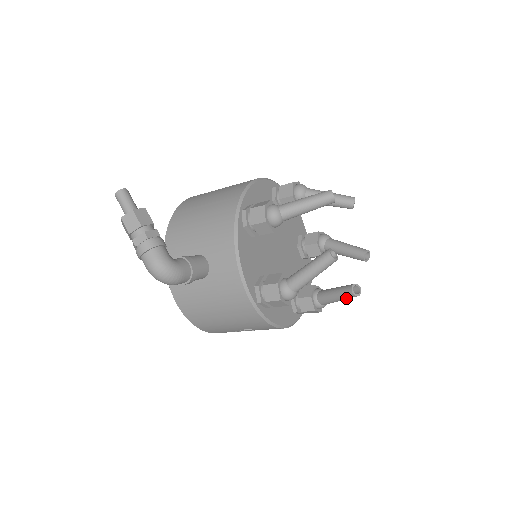
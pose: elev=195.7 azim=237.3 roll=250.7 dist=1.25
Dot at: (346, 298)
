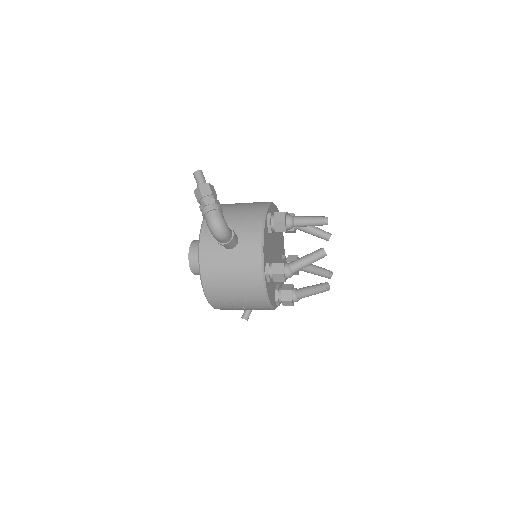
Dot at: (319, 292)
